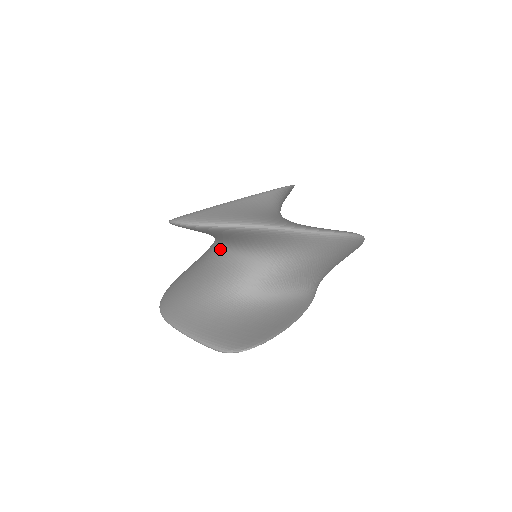
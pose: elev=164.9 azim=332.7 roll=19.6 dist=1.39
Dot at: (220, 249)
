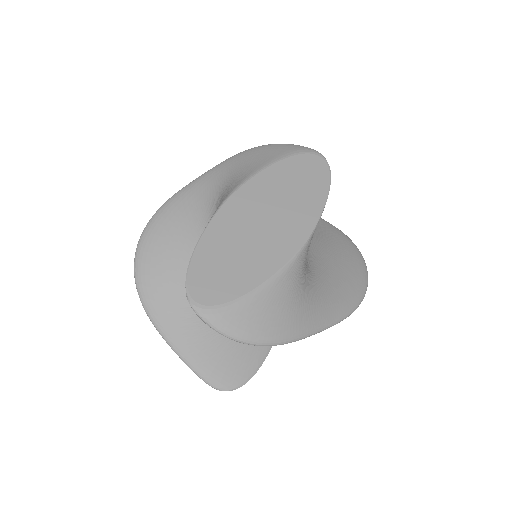
Dot at: occluded
